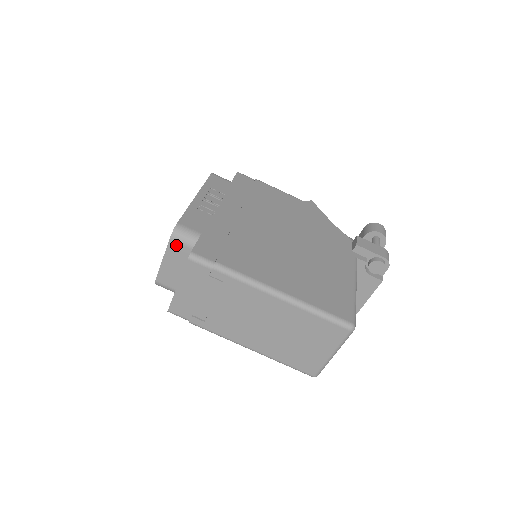
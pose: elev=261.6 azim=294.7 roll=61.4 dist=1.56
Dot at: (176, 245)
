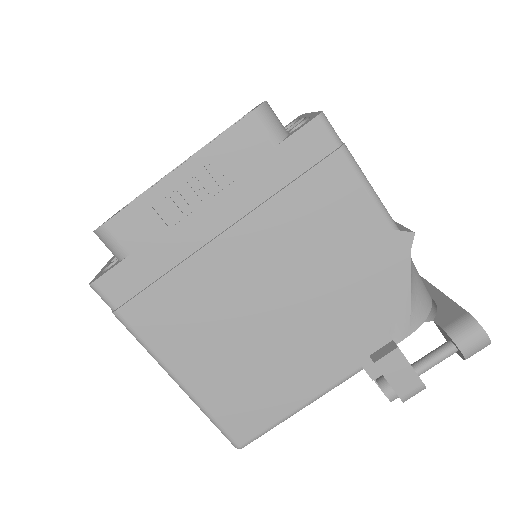
Dot at: occluded
